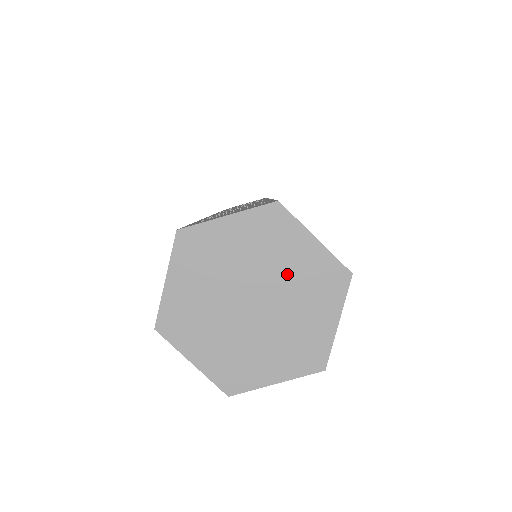
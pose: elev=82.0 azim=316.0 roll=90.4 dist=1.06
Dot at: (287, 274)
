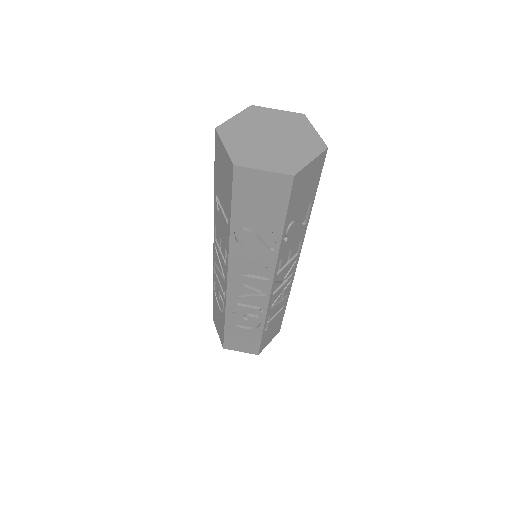
Dot at: (295, 136)
